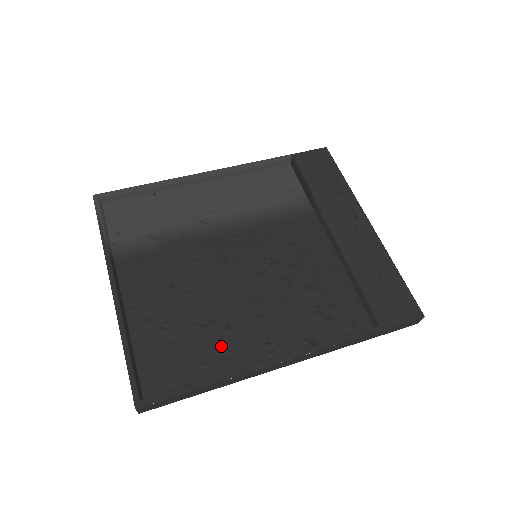
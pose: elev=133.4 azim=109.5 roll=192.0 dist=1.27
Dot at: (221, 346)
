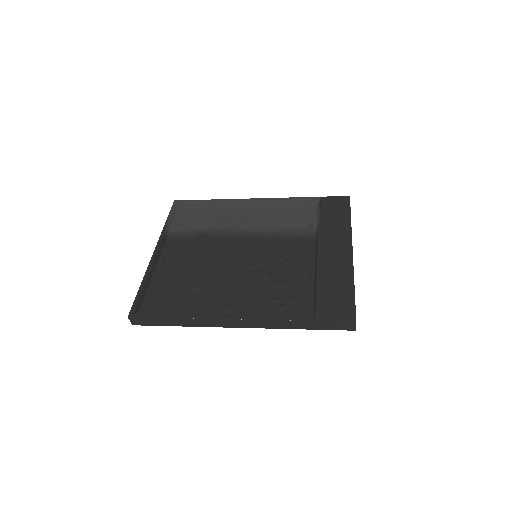
Dot at: (199, 301)
